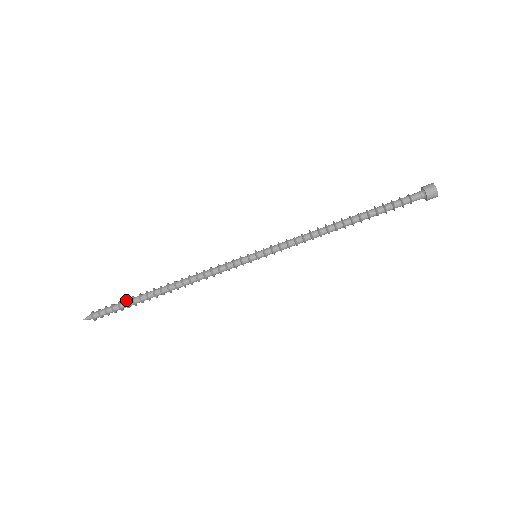
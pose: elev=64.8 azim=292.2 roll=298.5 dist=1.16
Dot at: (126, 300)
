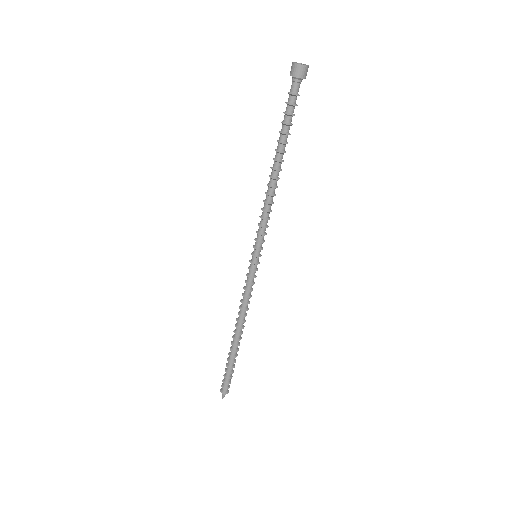
Dot at: (227, 366)
